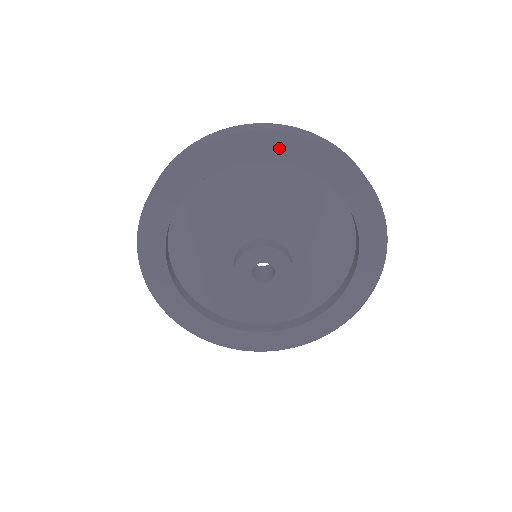
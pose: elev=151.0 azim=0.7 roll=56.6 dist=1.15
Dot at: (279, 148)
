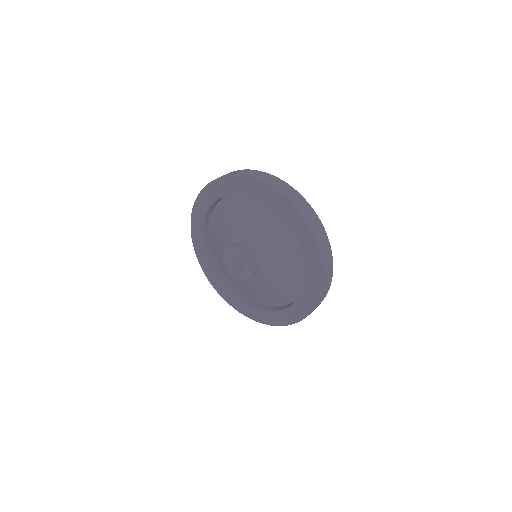
Dot at: (238, 185)
